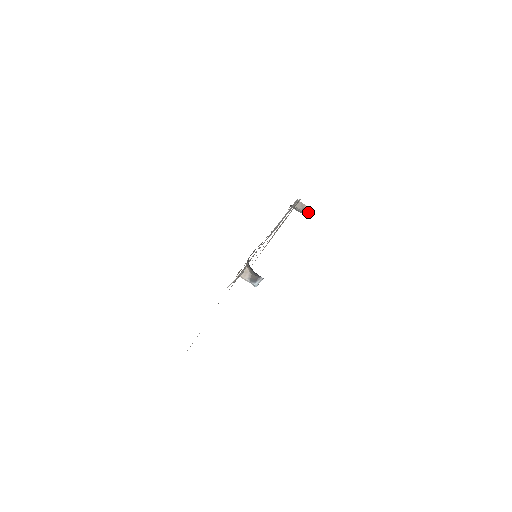
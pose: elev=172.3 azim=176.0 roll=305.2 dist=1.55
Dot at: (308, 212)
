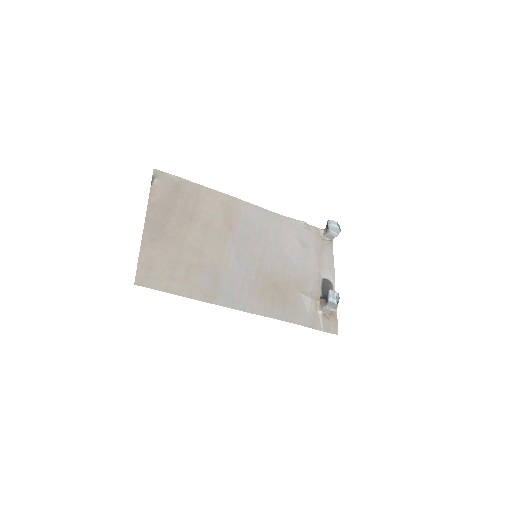
Dot at: (328, 224)
